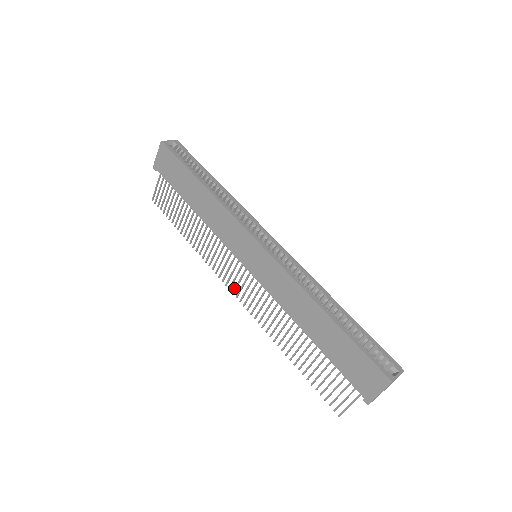
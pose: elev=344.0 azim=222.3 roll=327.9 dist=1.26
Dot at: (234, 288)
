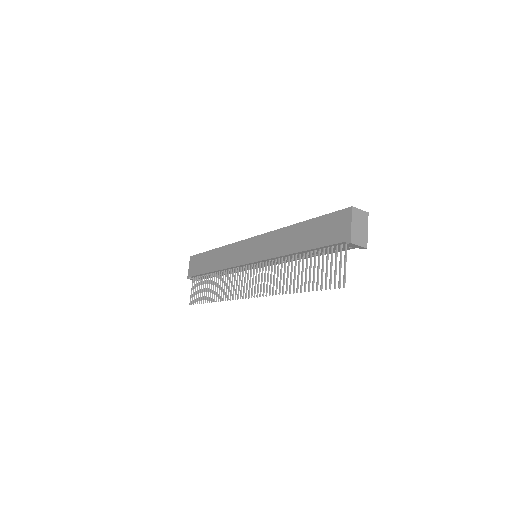
Dot at: (248, 292)
